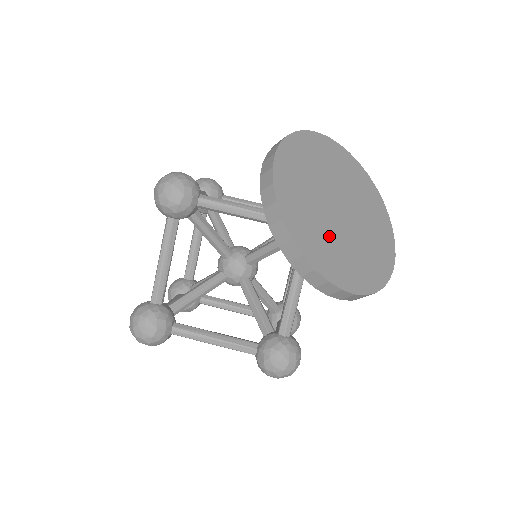
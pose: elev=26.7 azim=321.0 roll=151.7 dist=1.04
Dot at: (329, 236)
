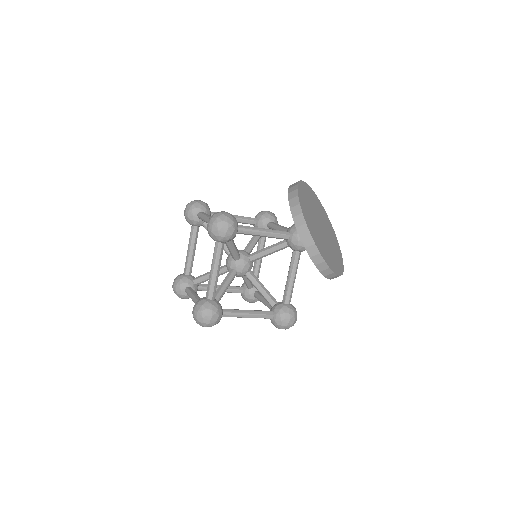
Dot at: (325, 246)
